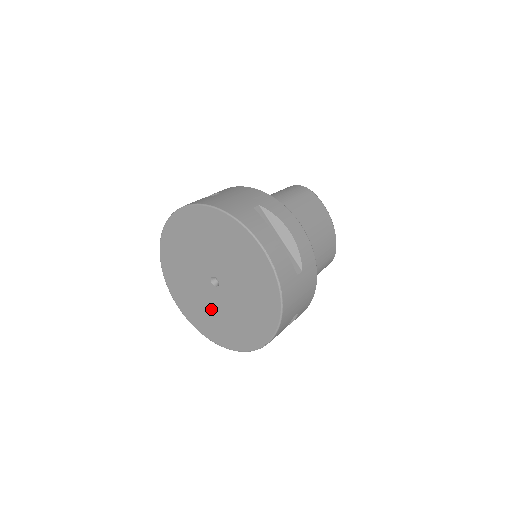
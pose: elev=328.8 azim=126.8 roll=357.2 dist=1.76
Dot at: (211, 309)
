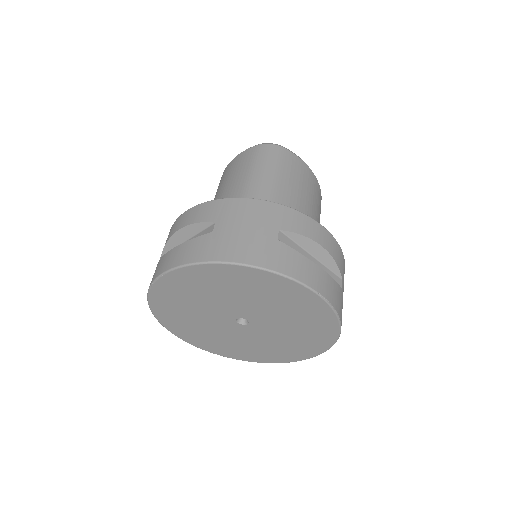
Dot at: (238, 340)
